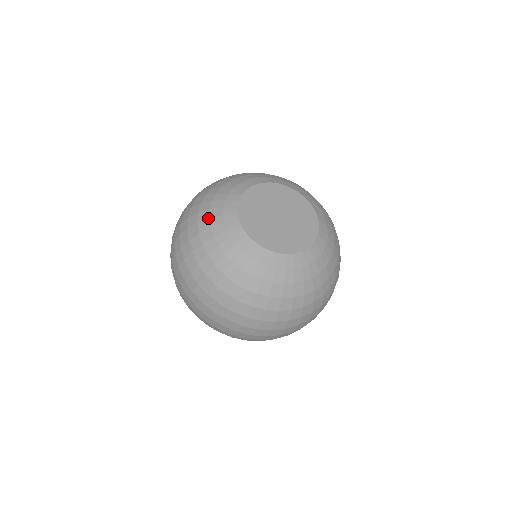
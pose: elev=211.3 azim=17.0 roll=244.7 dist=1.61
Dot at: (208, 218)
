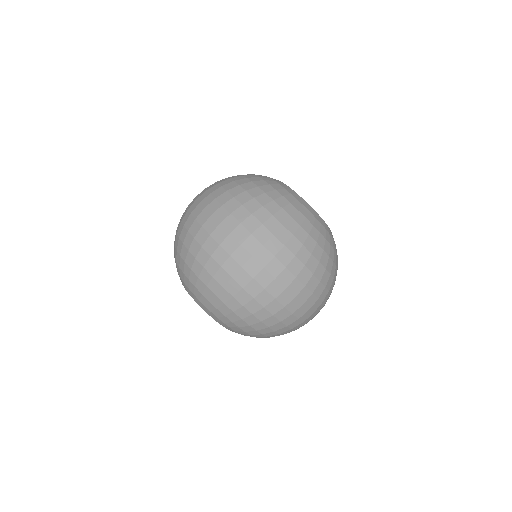
Dot at: occluded
